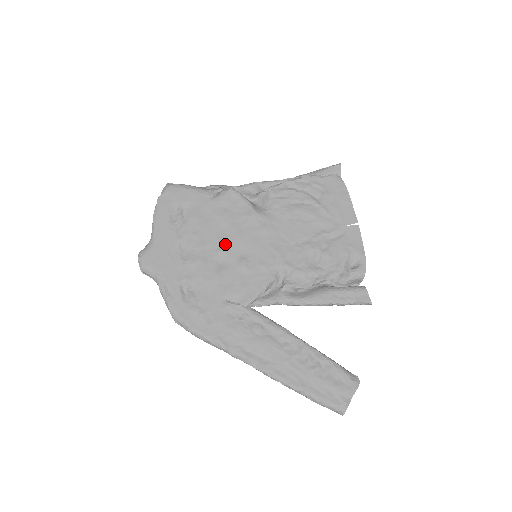
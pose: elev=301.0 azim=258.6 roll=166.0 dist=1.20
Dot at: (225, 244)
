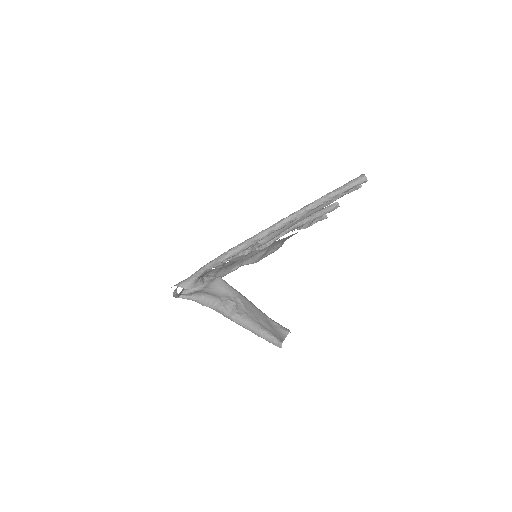
Dot at: (229, 261)
